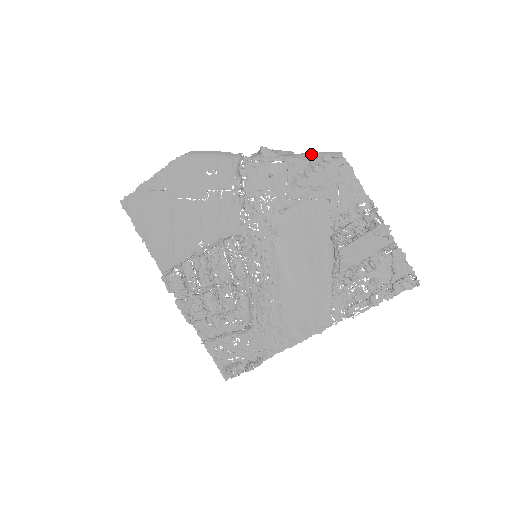
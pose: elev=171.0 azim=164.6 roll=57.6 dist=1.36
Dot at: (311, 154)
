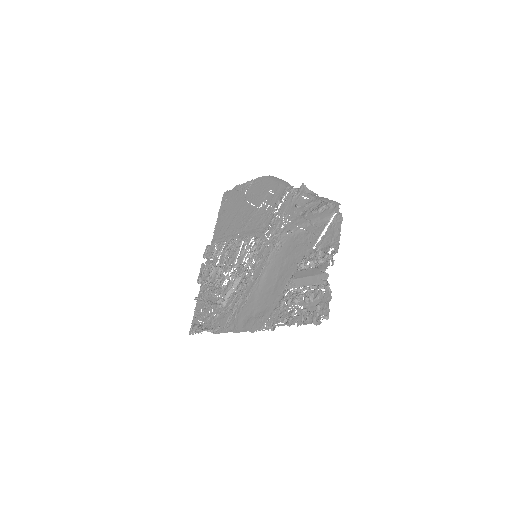
Dot at: (324, 198)
